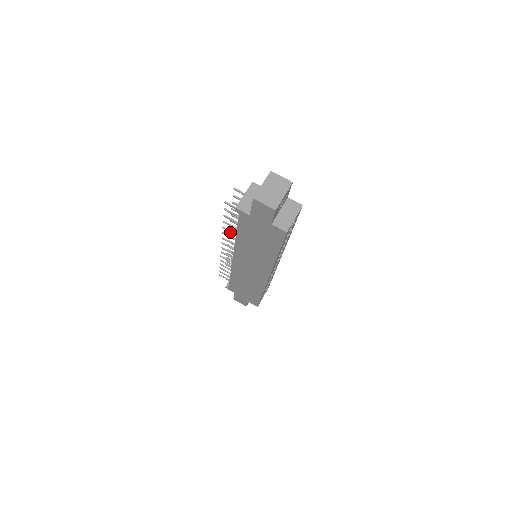
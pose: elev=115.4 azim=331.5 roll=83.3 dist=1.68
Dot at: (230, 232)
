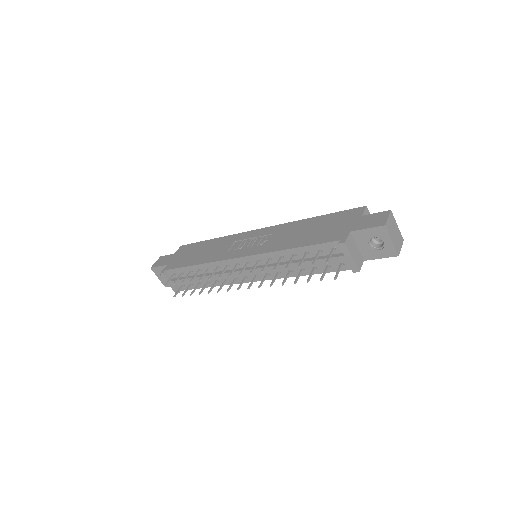
Dot at: occluded
